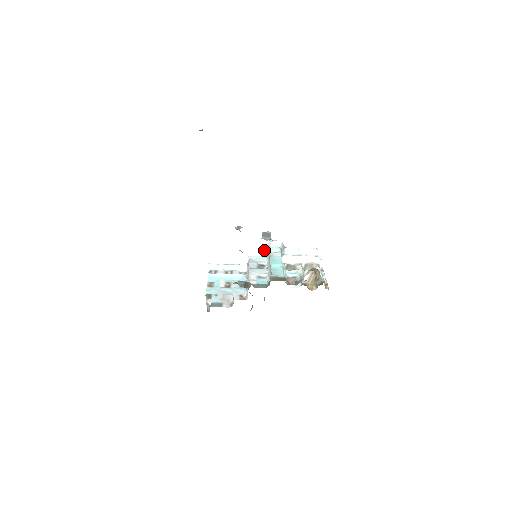
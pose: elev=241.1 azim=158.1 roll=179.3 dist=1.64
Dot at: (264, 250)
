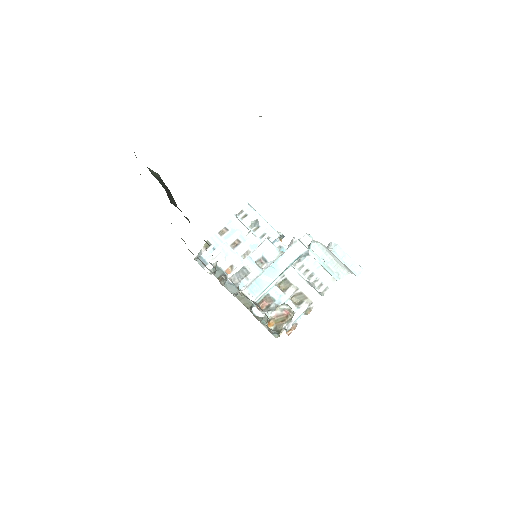
Dot at: (292, 239)
